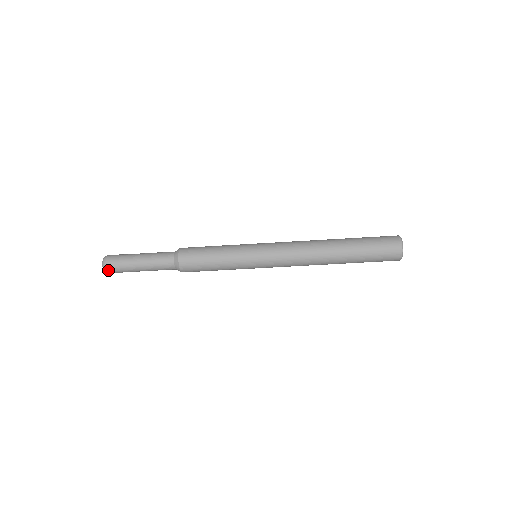
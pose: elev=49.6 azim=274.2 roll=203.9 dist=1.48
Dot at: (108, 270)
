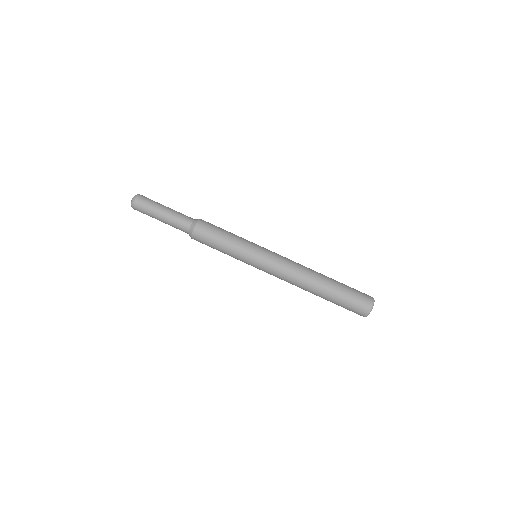
Dot at: (140, 196)
